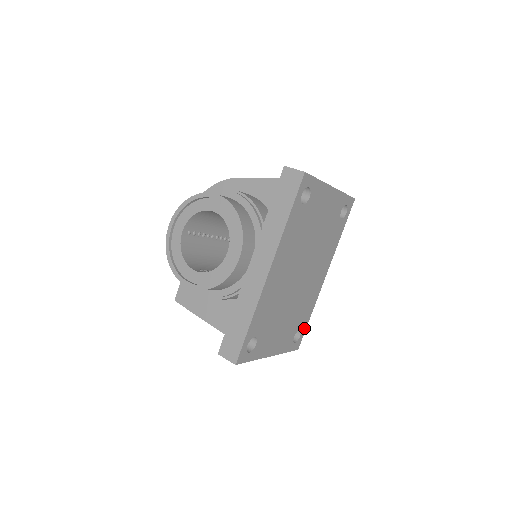
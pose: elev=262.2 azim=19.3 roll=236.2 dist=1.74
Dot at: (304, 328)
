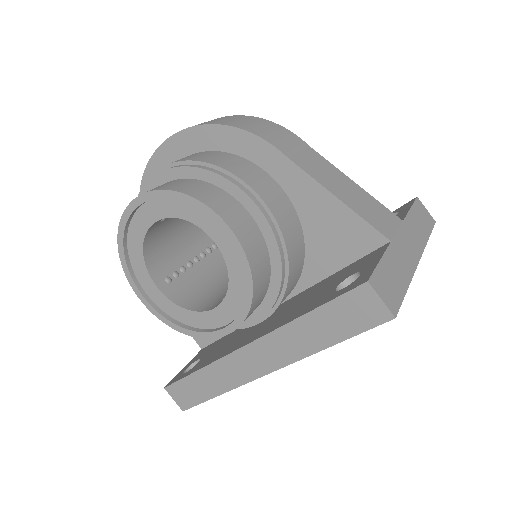
Dot at: occluded
